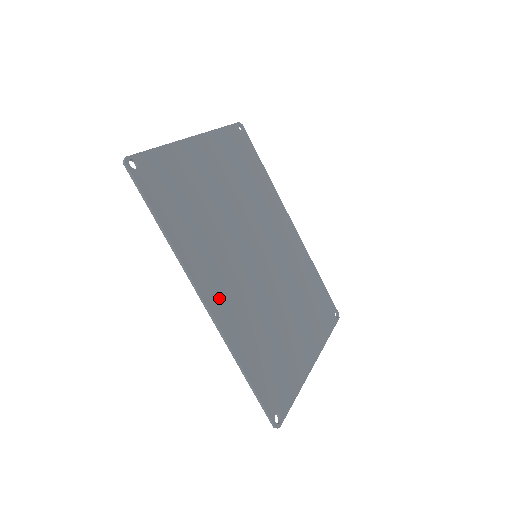
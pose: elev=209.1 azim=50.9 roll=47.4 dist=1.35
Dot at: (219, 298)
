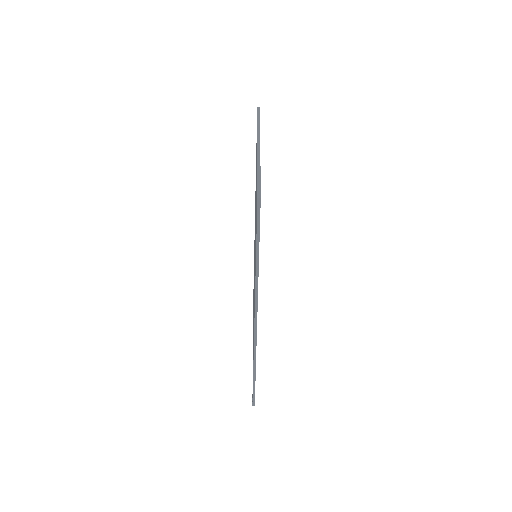
Dot at: occluded
